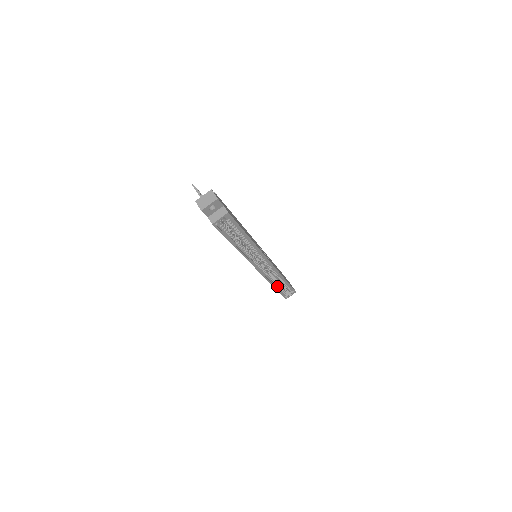
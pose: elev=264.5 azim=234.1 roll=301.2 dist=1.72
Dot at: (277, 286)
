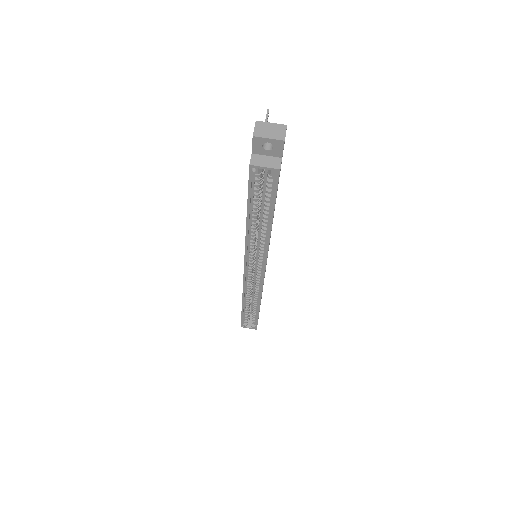
Dot at: (246, 306)
